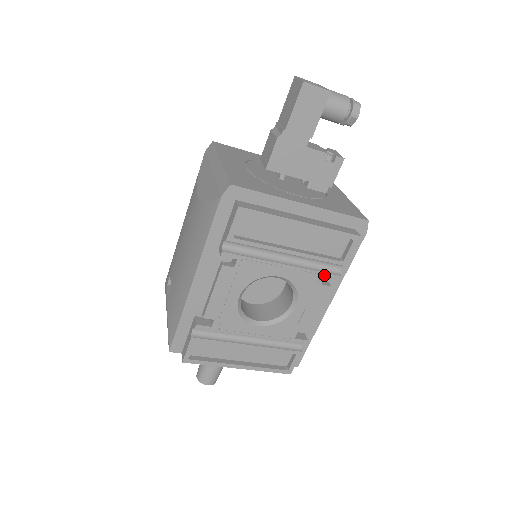
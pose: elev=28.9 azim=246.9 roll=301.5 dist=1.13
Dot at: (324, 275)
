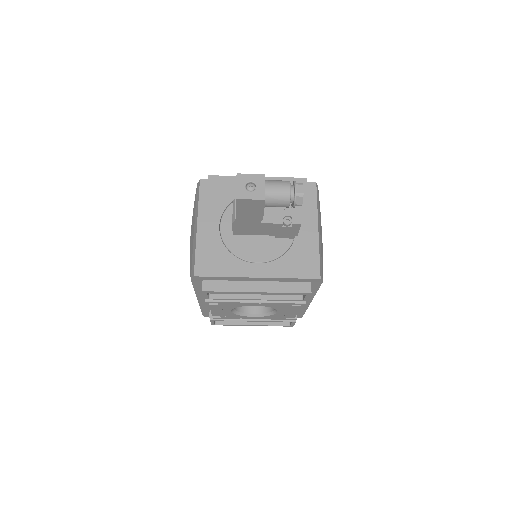
Dot at: (291, 304)
